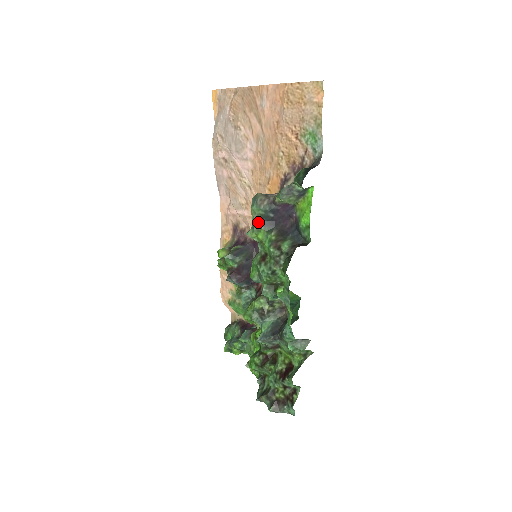
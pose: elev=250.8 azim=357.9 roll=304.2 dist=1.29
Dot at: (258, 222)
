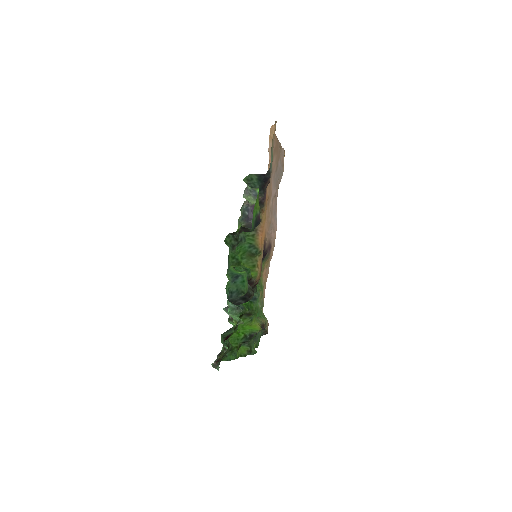
Dot at: (240, 218)
